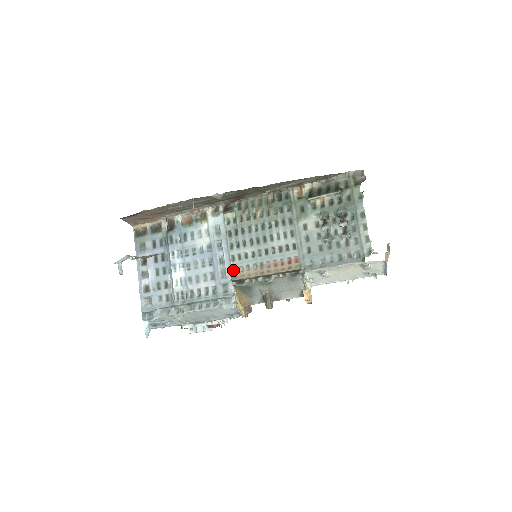
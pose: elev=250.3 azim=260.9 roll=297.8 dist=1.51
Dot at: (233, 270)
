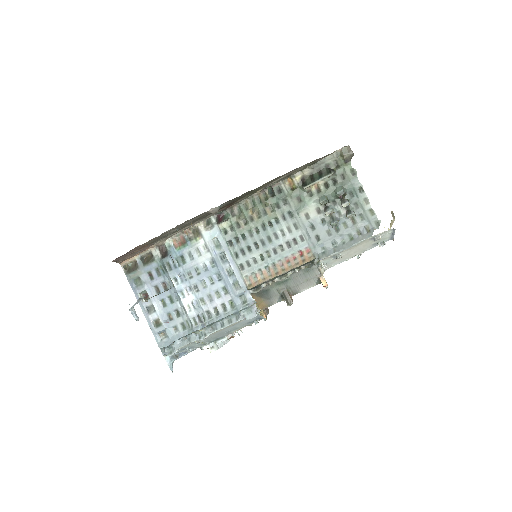
Dot at: (246, 279)
